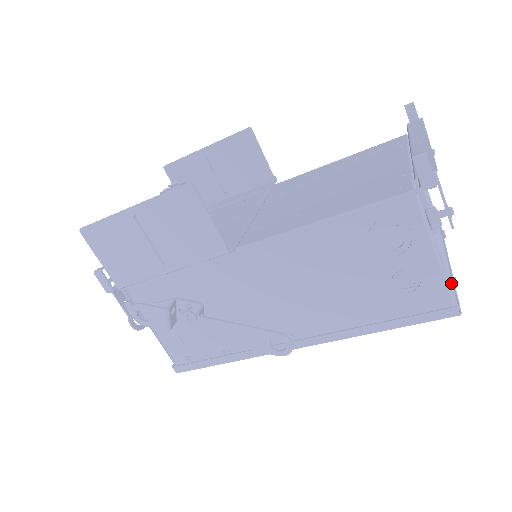
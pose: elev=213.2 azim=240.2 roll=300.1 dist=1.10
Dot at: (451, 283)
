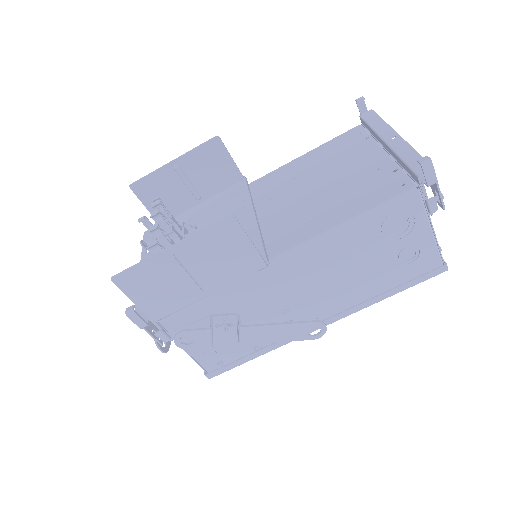
Dot at: (440, 249)
